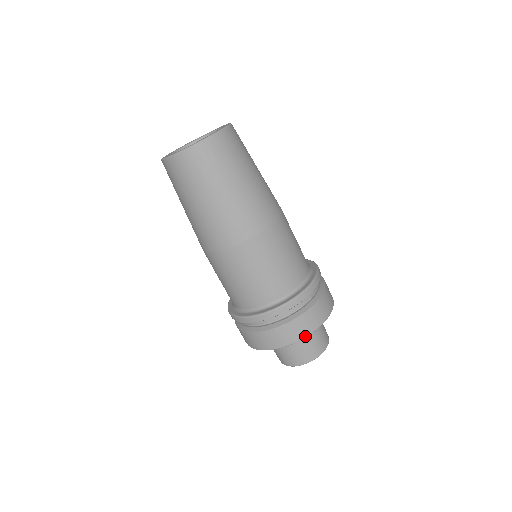
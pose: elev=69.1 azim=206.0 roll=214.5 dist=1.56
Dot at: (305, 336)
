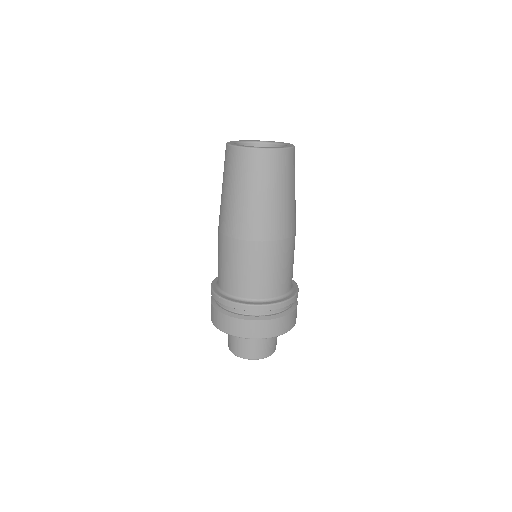
Dot at: (279, 334)
